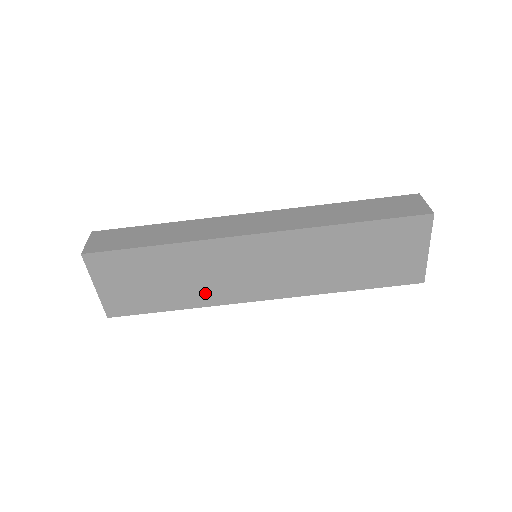
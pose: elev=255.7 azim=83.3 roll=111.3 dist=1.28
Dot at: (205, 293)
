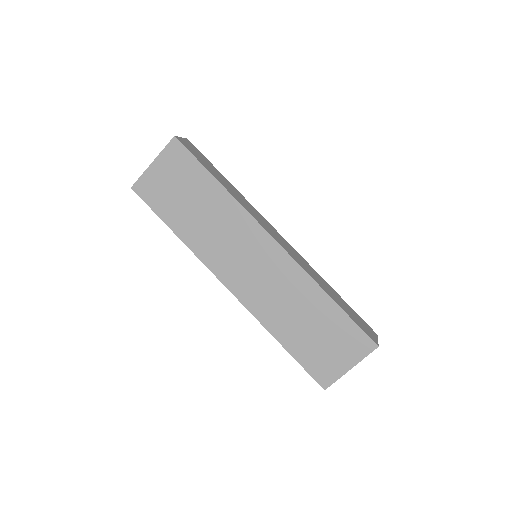
Dot at: (202, 241)
